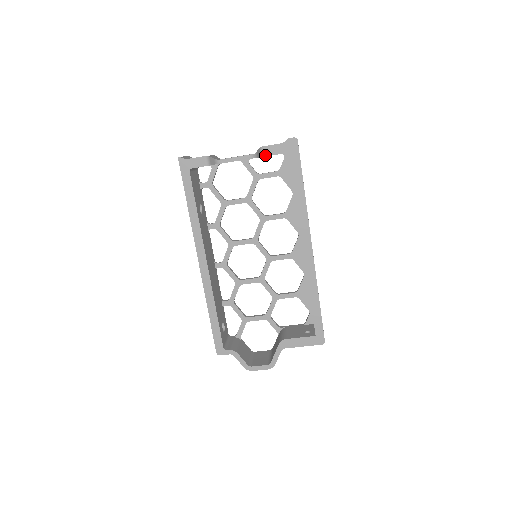
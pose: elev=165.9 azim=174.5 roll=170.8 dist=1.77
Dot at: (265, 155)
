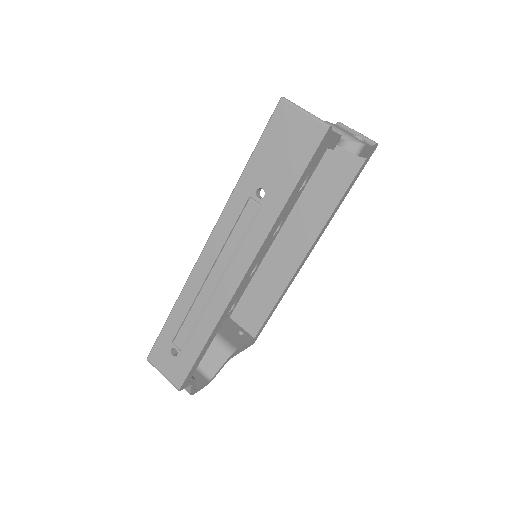
Dot at: (360, 154)
